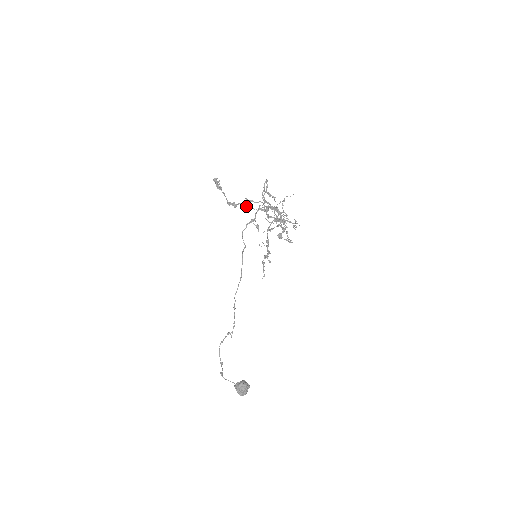
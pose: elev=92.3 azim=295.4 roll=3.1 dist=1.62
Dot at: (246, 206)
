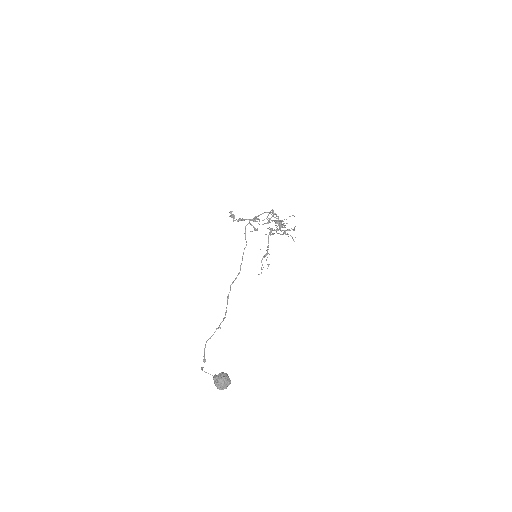
Dot at: (253, 220)
